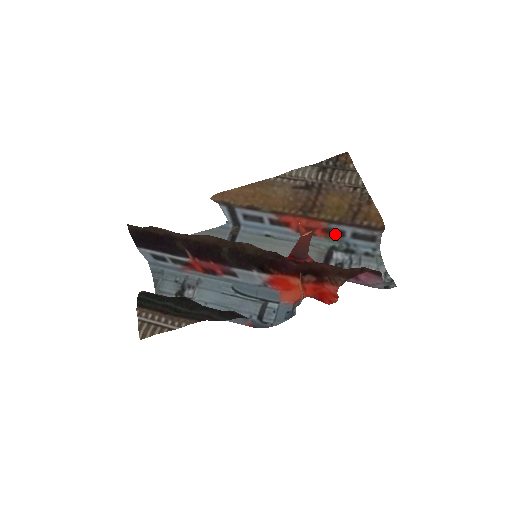
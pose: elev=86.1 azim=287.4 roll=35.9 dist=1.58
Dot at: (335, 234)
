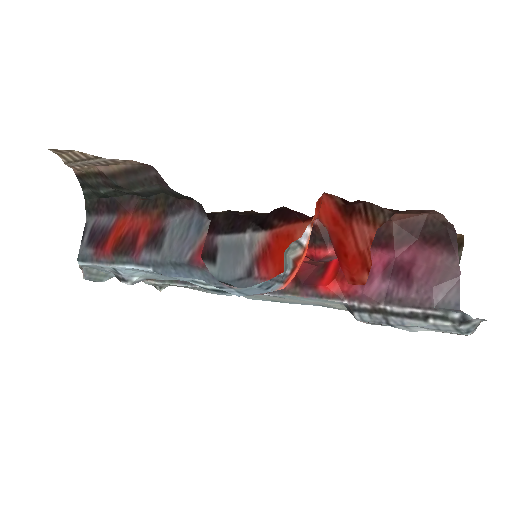
Dot at: occluded
